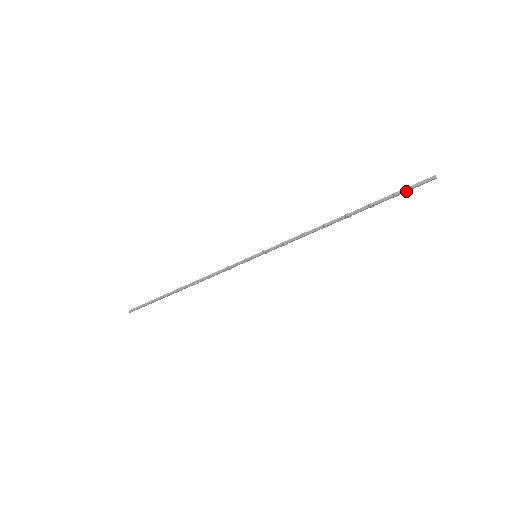
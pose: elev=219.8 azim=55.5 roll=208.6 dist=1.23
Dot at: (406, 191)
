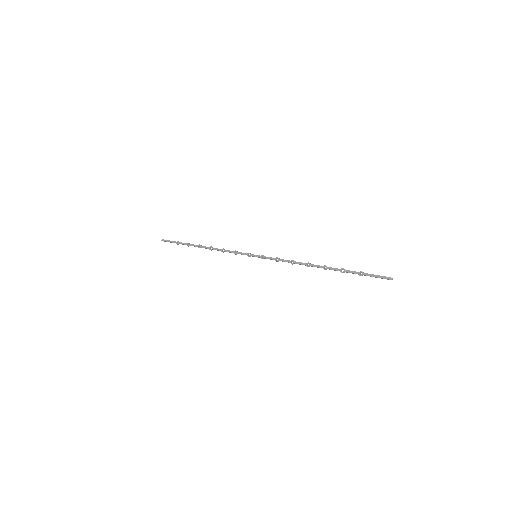
Dot at: (369, 275)
